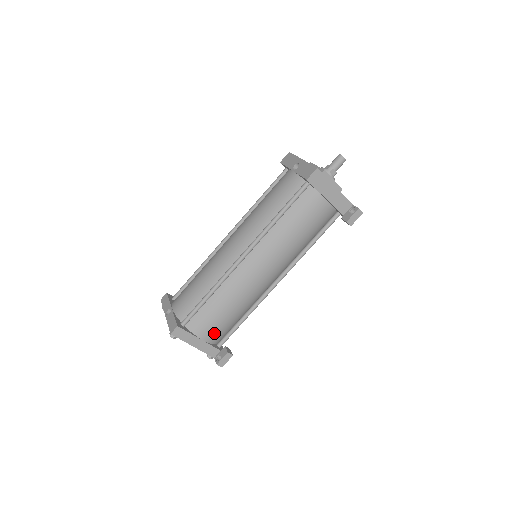
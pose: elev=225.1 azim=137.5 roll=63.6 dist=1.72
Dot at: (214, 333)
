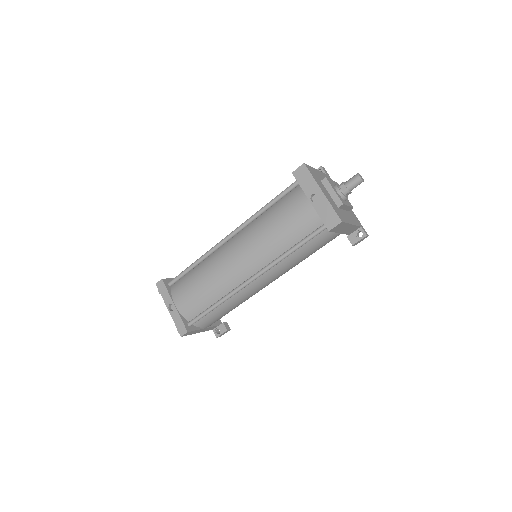
Dot at: occluded
